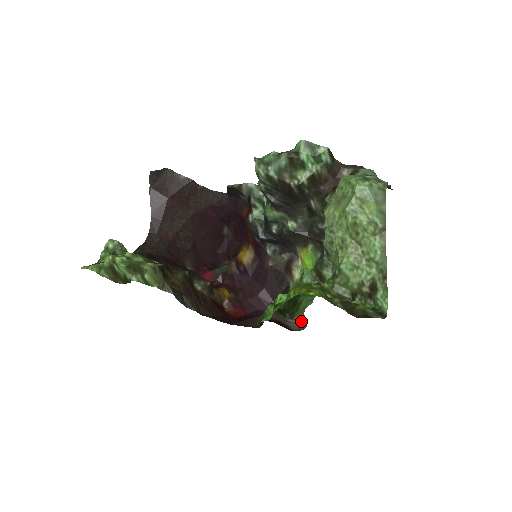
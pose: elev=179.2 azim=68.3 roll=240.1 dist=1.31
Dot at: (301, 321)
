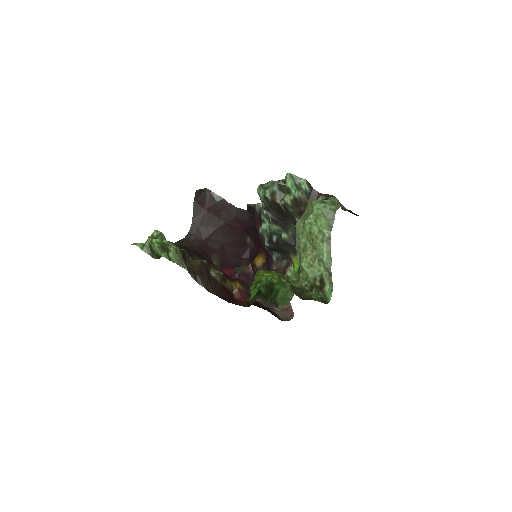
Dot at: (286, 312)
